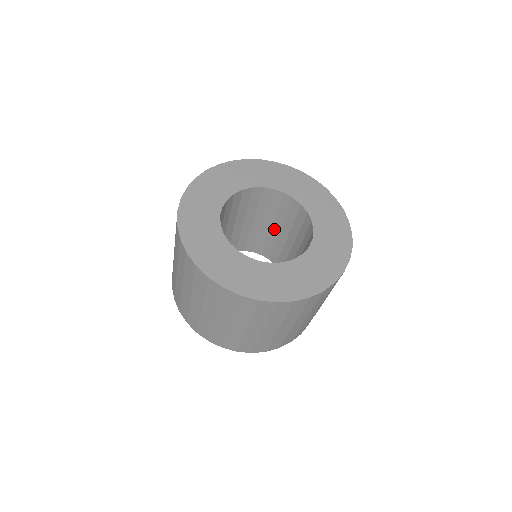
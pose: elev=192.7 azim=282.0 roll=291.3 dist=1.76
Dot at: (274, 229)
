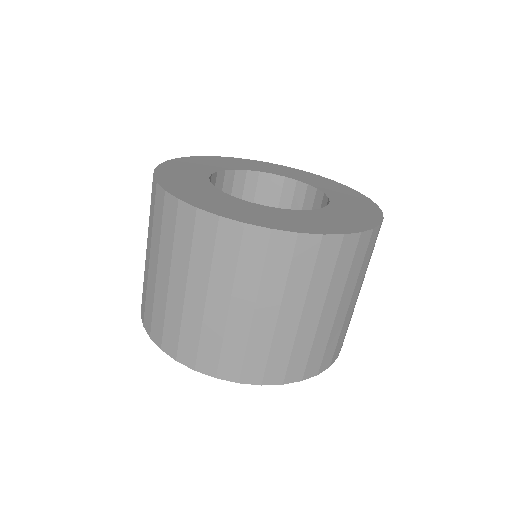
Dot at: occluded
